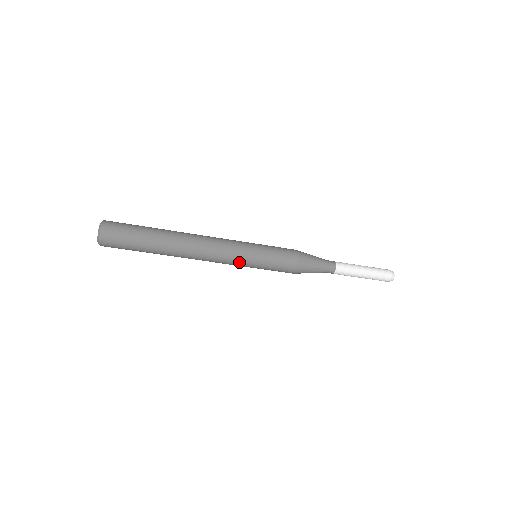
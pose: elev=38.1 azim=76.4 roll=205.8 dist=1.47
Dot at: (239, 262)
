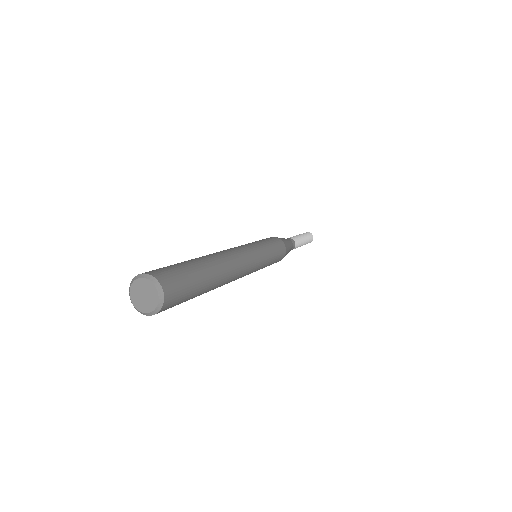
Dot at: occluded
